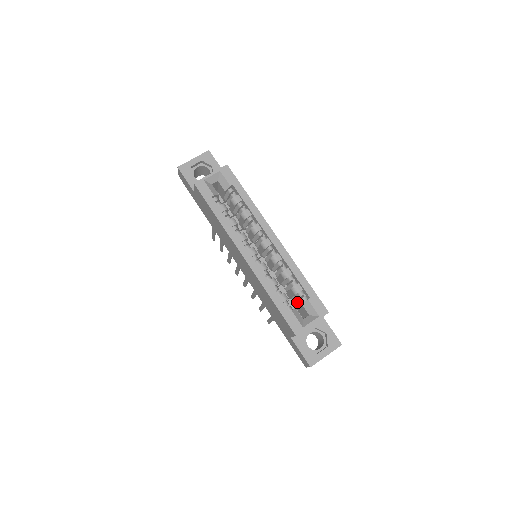
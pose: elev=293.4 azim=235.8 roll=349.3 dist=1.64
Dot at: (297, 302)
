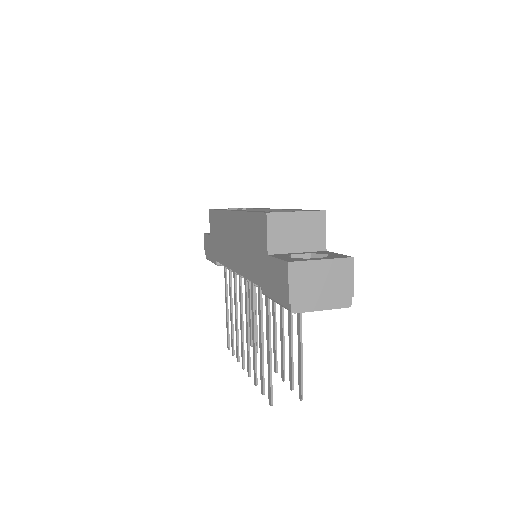
Dot at: occluded
